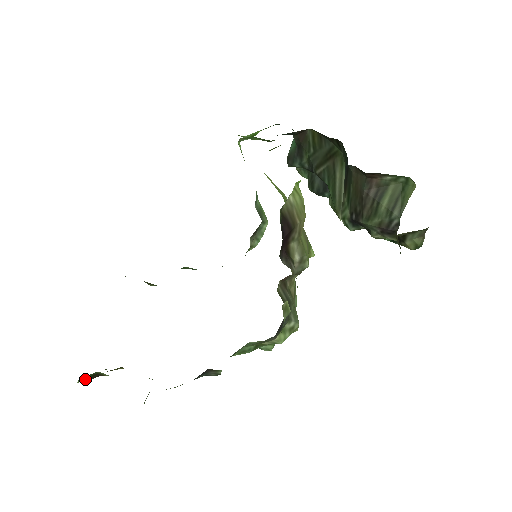
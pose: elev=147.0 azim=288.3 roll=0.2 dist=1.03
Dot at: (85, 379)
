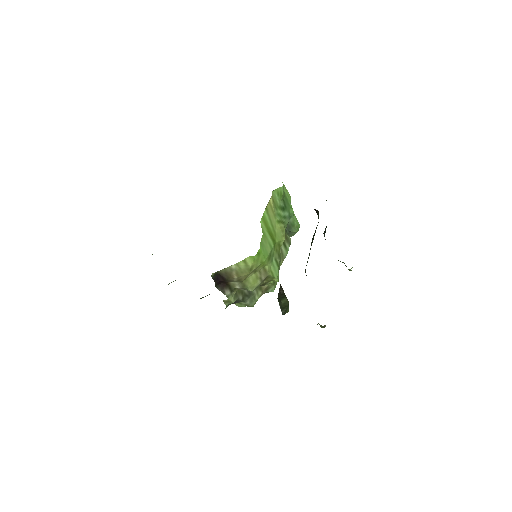
Dot at: occluded
